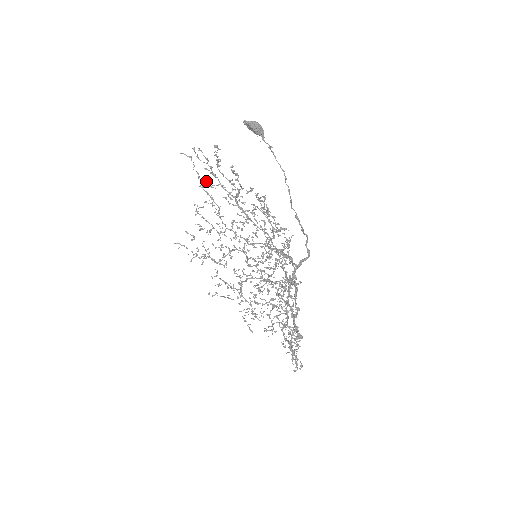
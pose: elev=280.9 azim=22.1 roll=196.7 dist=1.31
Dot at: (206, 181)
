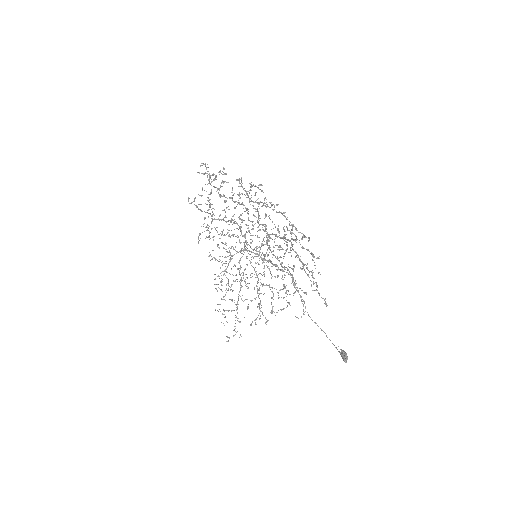
Dot at: occluded
